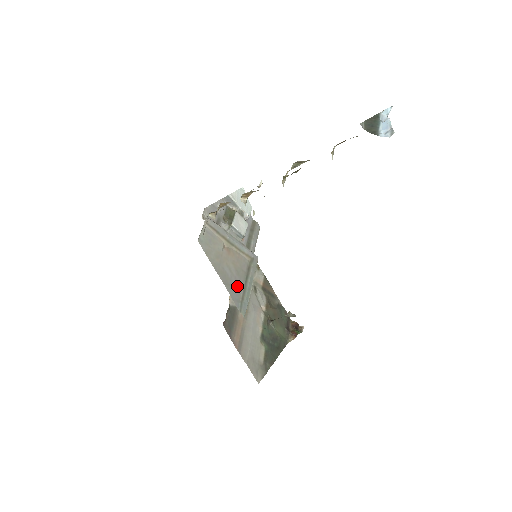
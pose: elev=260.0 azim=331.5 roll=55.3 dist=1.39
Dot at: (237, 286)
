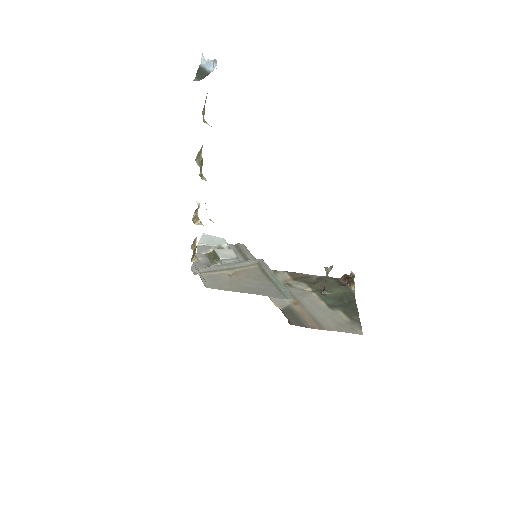
Dot at: (267, 287)
